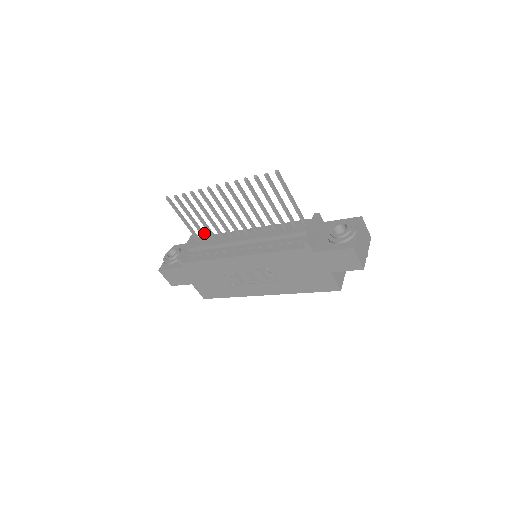
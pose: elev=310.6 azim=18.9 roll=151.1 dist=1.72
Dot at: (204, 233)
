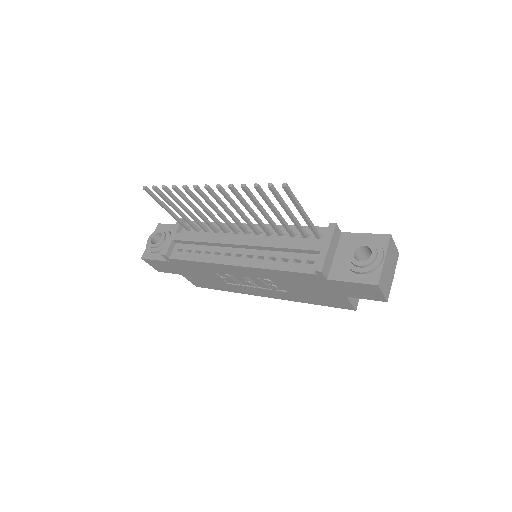
Dot at: (193, 223)
